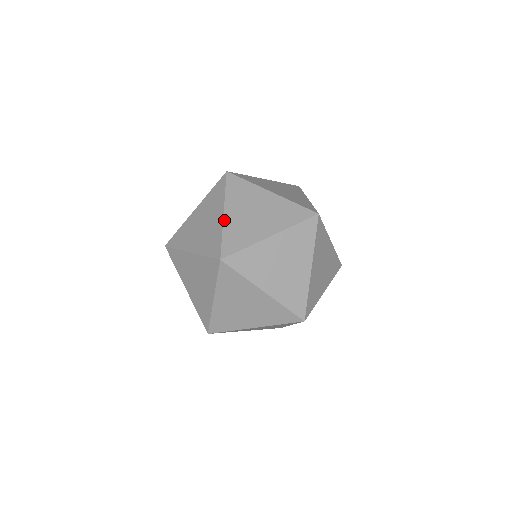
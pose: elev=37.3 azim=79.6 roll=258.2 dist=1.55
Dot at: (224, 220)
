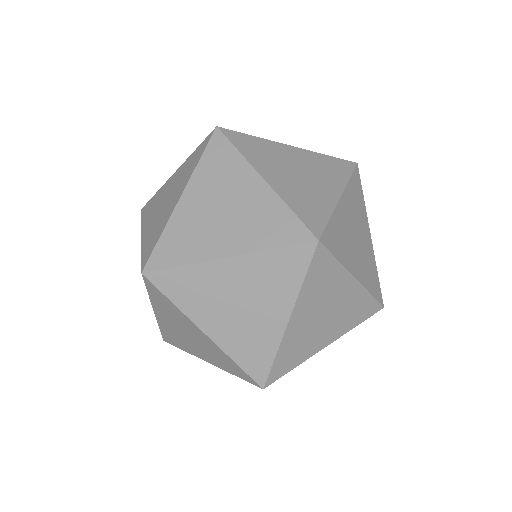
Dot at: (273, 188)
